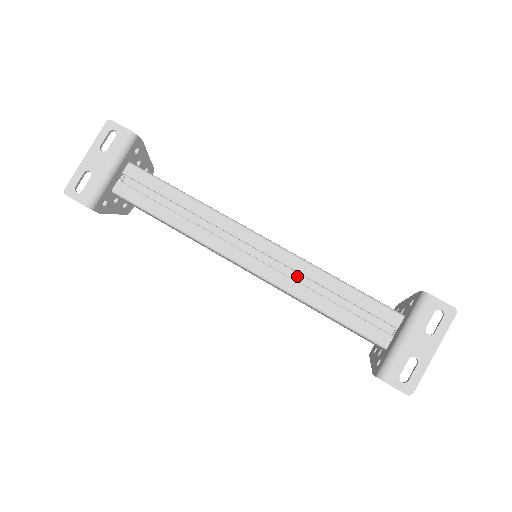
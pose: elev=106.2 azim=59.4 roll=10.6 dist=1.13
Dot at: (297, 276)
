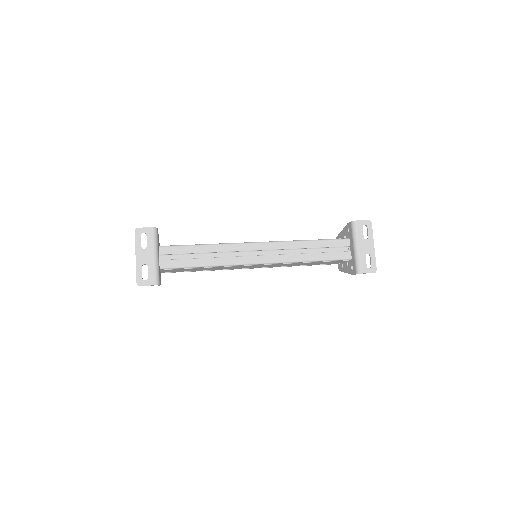
Dot at: (288, 252)
